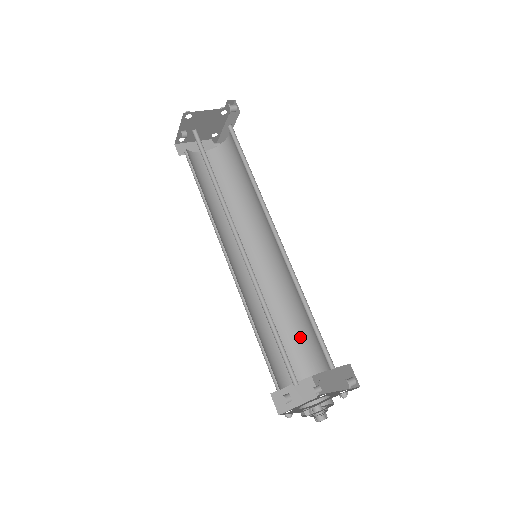
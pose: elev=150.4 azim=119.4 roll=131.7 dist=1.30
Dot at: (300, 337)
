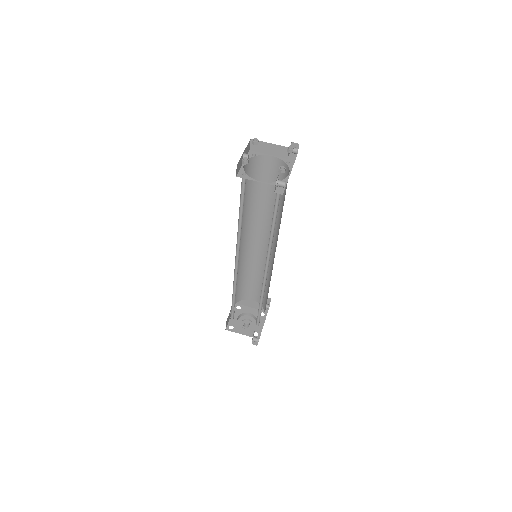
Dot at: (266, 293)
